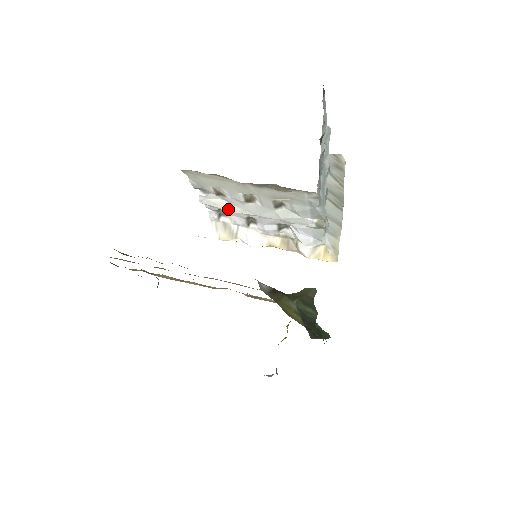
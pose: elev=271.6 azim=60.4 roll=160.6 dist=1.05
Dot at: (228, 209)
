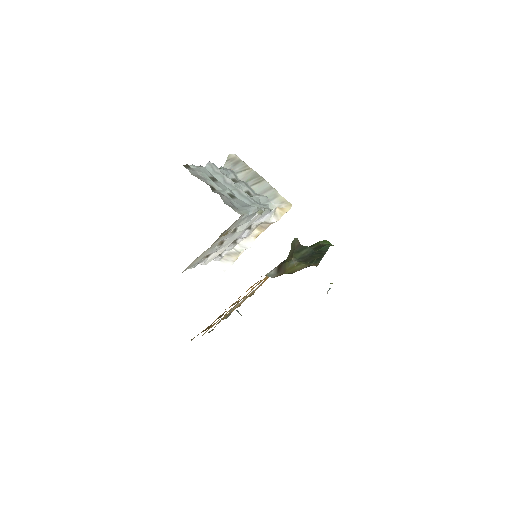
Dot at: (219, 253)
